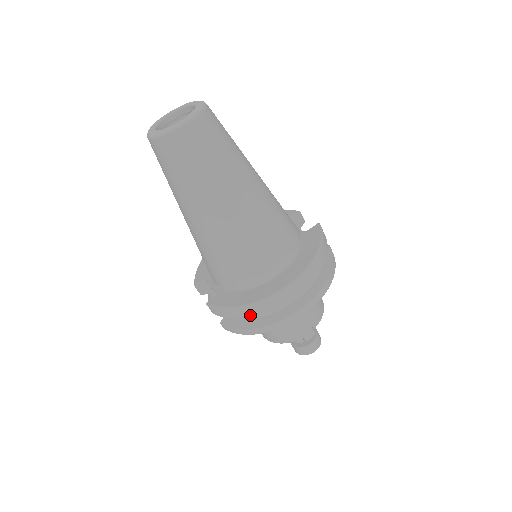
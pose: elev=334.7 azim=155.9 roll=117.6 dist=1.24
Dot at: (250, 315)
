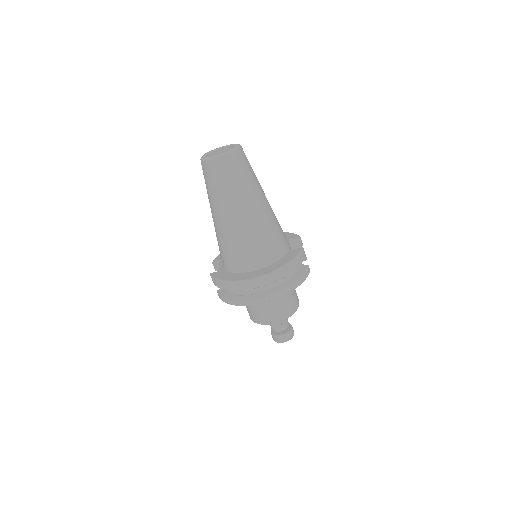
Dot at: (229, 289)
